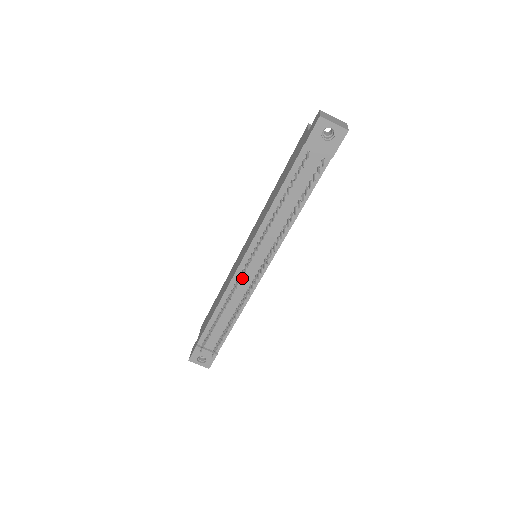
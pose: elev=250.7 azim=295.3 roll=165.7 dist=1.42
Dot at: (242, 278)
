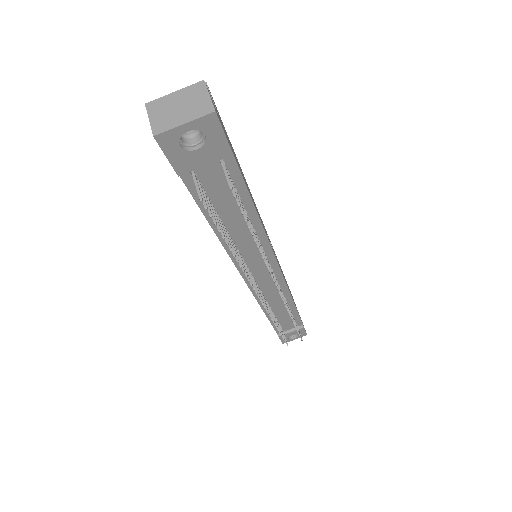
Dot at: (263, 289)
